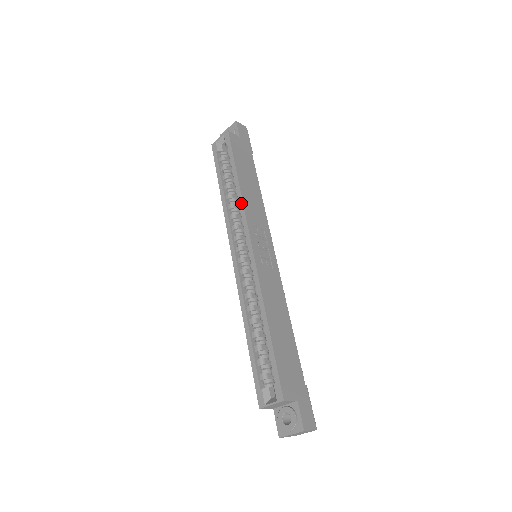
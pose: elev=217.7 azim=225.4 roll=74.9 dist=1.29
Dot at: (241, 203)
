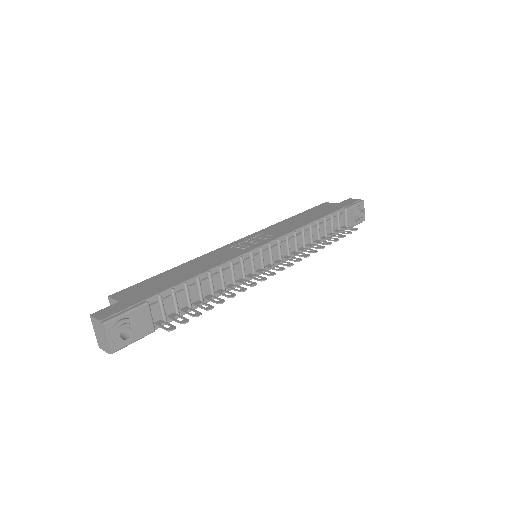
Dot at: occluded
